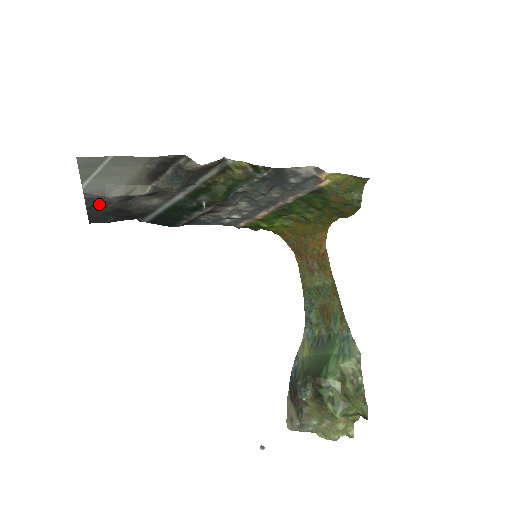
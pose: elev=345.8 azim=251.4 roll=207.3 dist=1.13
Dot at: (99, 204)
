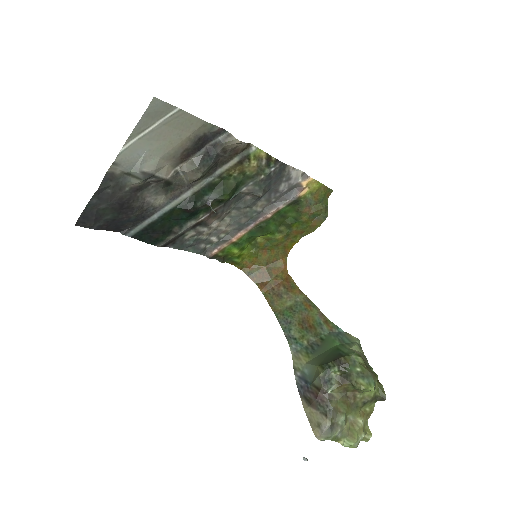
Dot at: (111, 188)
